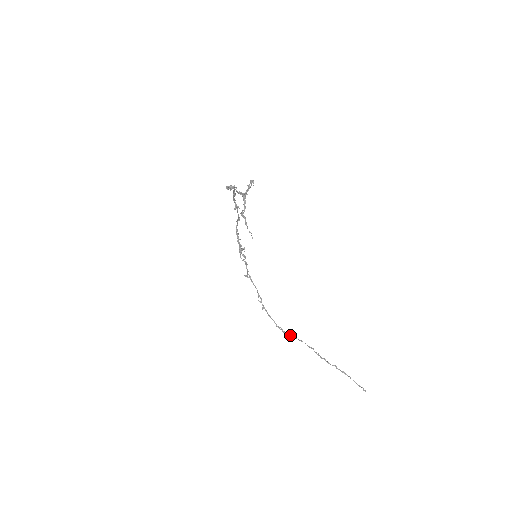
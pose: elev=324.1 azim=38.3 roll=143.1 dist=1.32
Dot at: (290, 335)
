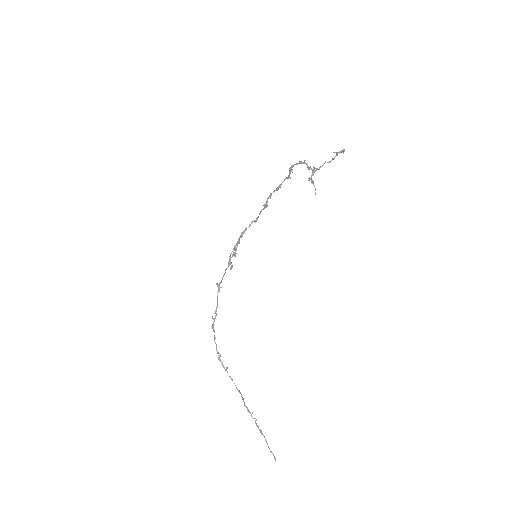
Dot at: (224, 367)
